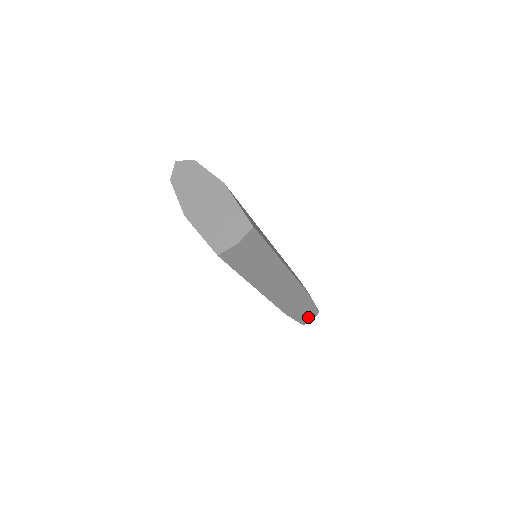
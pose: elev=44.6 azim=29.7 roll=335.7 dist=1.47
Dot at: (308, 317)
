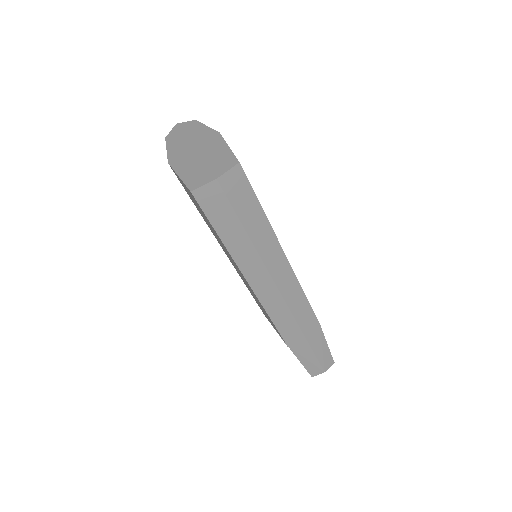
Dot at: (318, 363)
